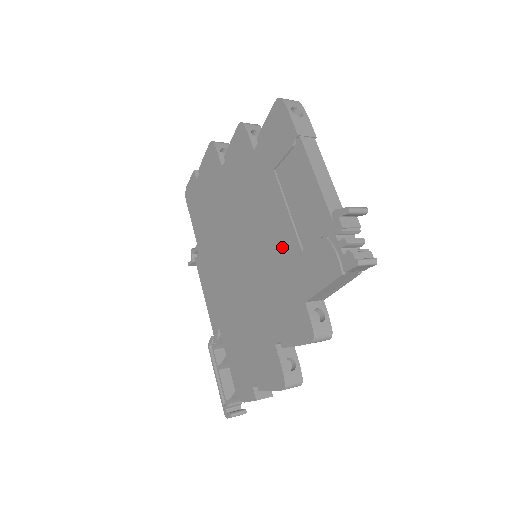
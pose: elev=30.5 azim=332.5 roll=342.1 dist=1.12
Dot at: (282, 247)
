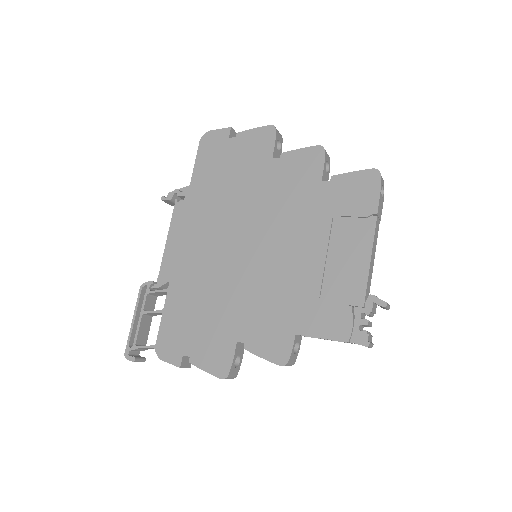
Dot at: (300, 278)
